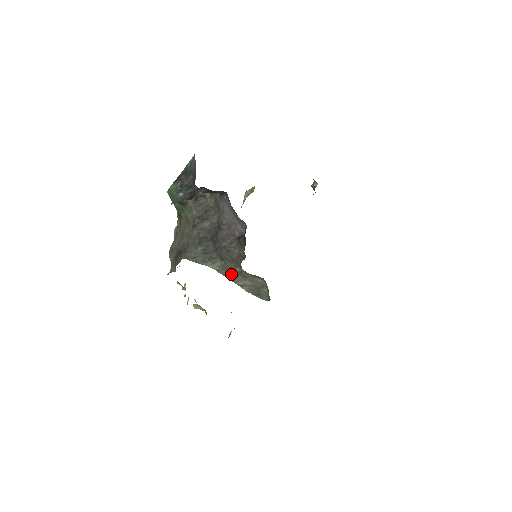
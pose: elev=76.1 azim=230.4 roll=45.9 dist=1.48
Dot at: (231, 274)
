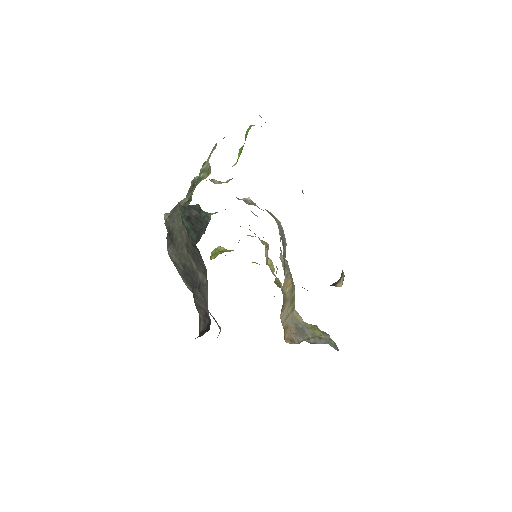
Dot at: occluded
